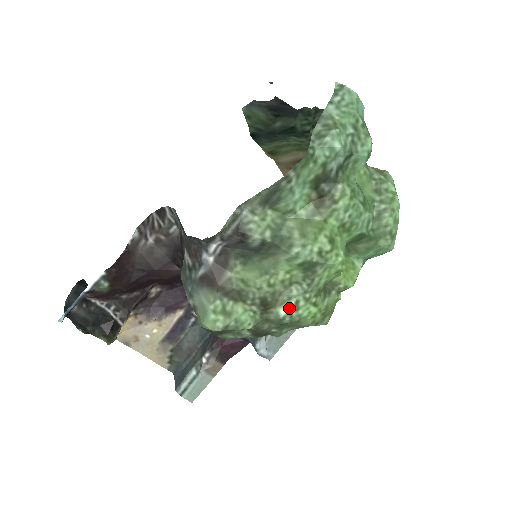
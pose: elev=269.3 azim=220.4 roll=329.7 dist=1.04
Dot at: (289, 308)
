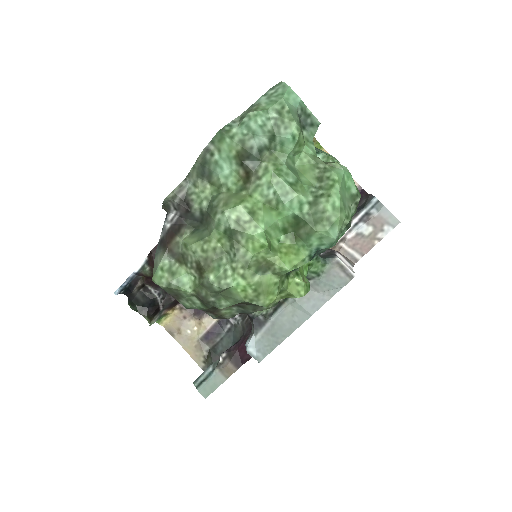
Dot at: (217, 274)
